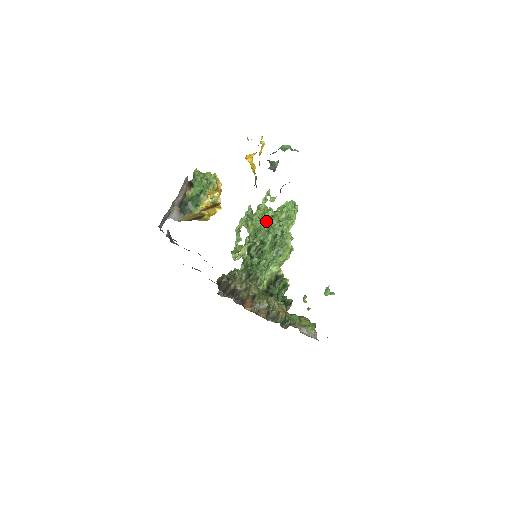
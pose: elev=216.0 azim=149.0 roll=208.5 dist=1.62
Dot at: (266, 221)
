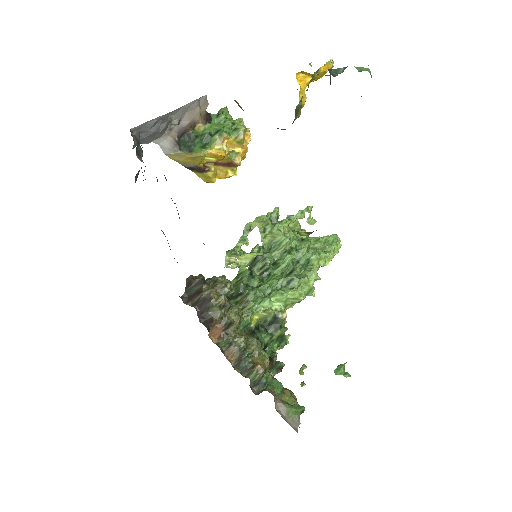
Dot at: (292, 241)
